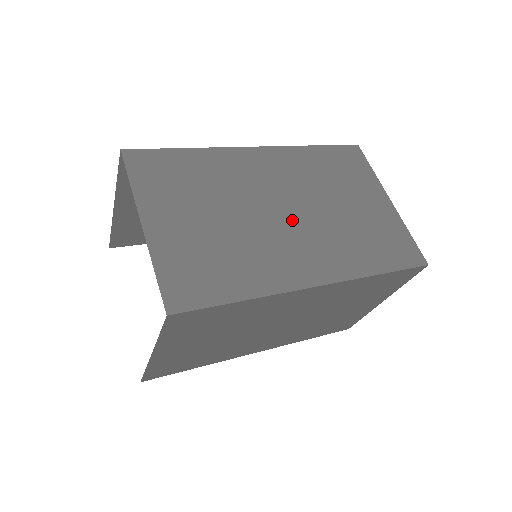
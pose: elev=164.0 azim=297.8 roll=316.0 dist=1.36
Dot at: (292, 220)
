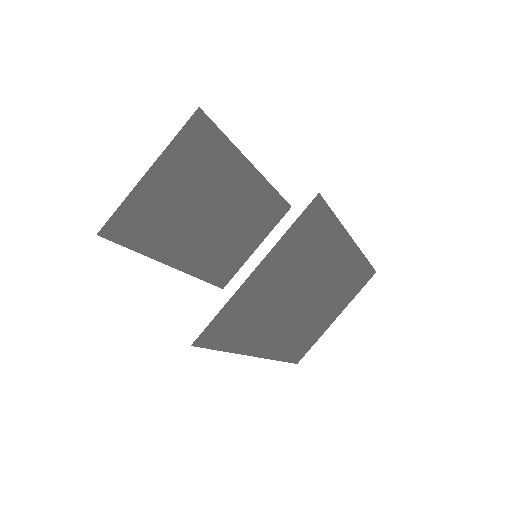
Dot at: occluded
